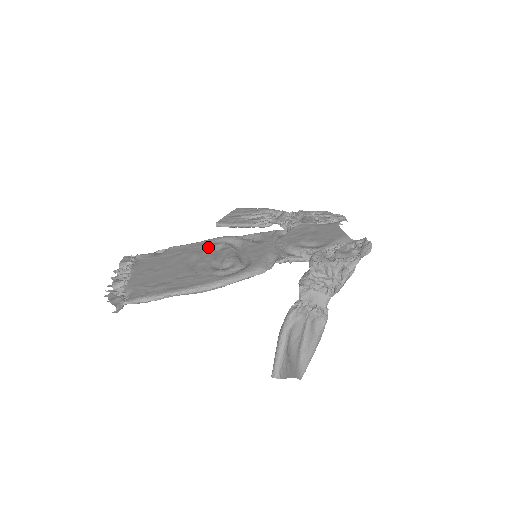
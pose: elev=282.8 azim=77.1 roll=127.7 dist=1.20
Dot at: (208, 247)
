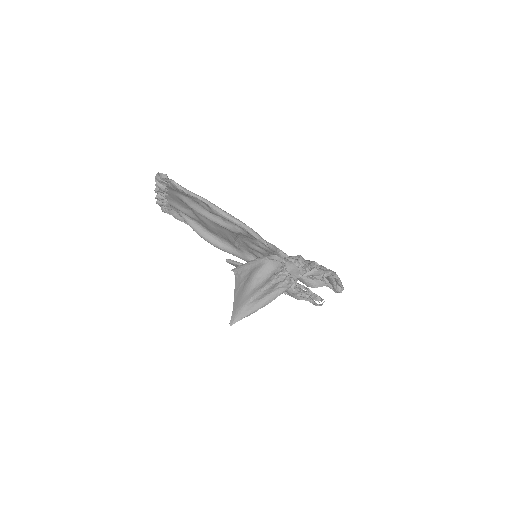
Dot at: (226, 238)
